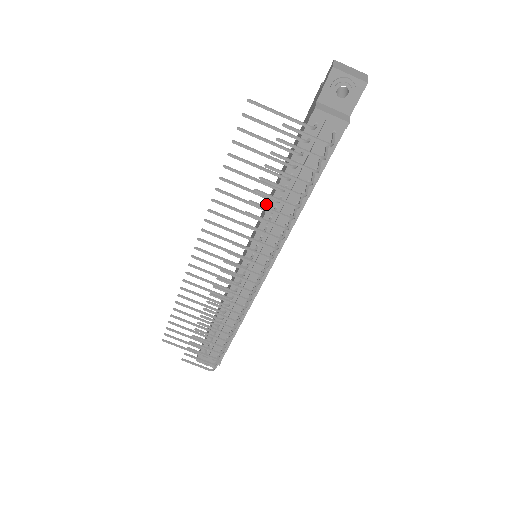
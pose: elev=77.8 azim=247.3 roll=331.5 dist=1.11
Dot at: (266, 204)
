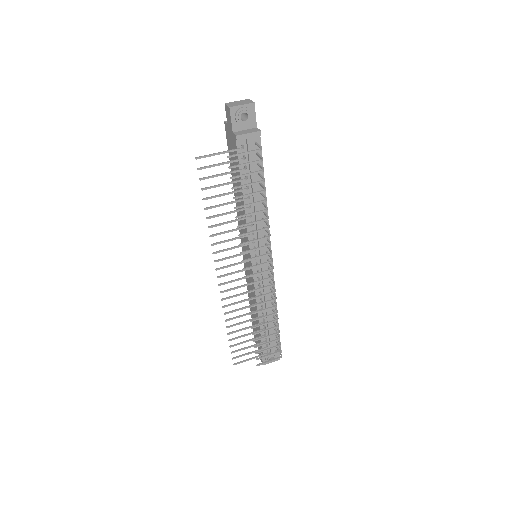
Dot at: occluded
